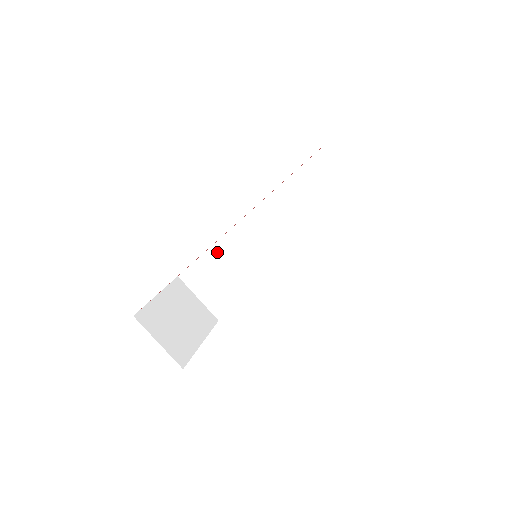
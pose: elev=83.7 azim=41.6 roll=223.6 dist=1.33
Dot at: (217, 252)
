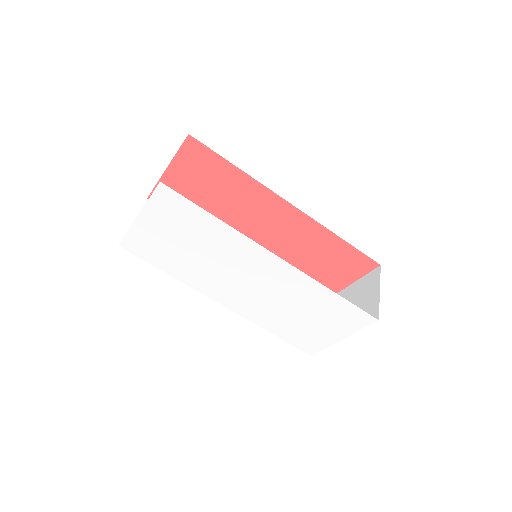
Dot at: occluded
